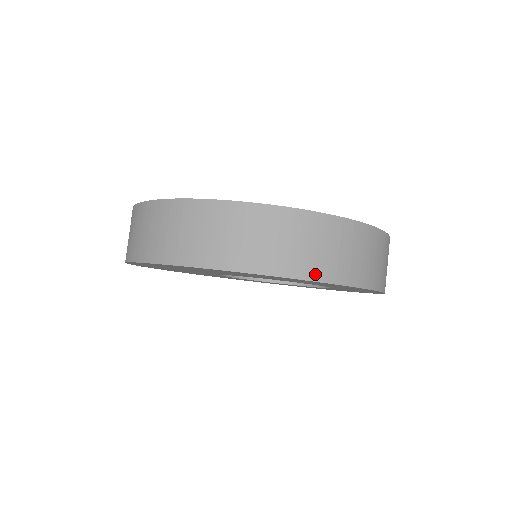
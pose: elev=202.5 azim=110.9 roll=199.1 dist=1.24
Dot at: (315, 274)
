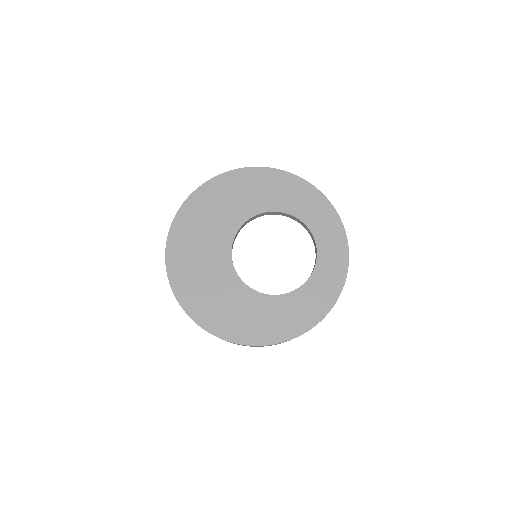
Dot at: (259, 168)
